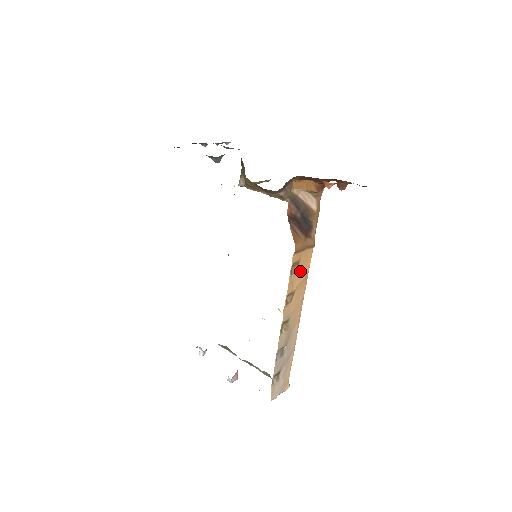
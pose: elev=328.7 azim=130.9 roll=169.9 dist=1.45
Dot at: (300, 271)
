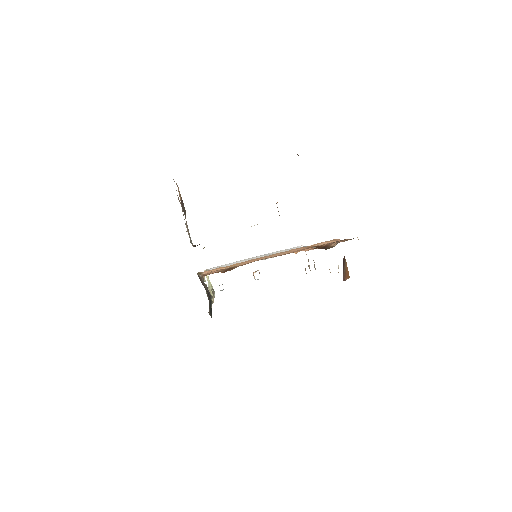
Dot at: occluded
